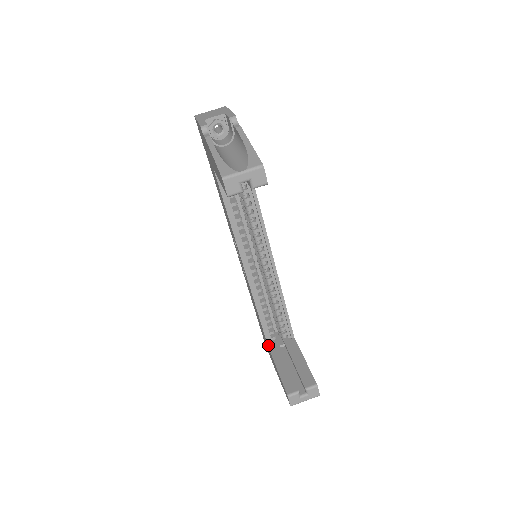
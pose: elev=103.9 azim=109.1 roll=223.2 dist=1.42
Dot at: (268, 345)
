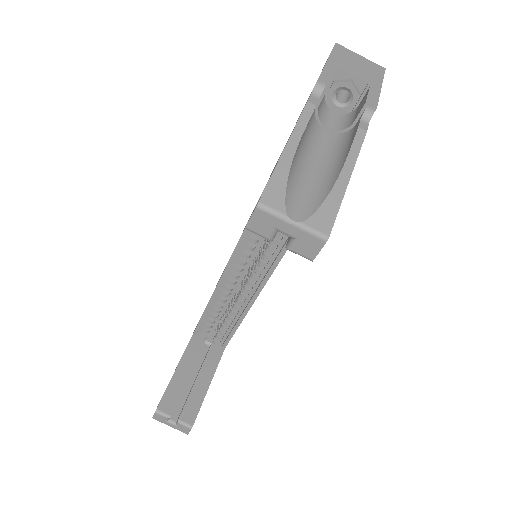
Dot at: (194, 332)
